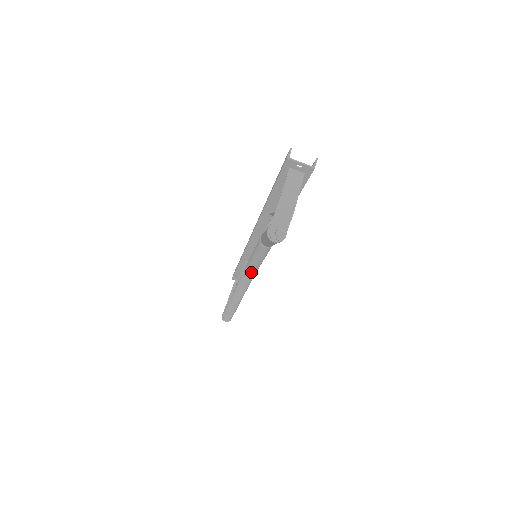
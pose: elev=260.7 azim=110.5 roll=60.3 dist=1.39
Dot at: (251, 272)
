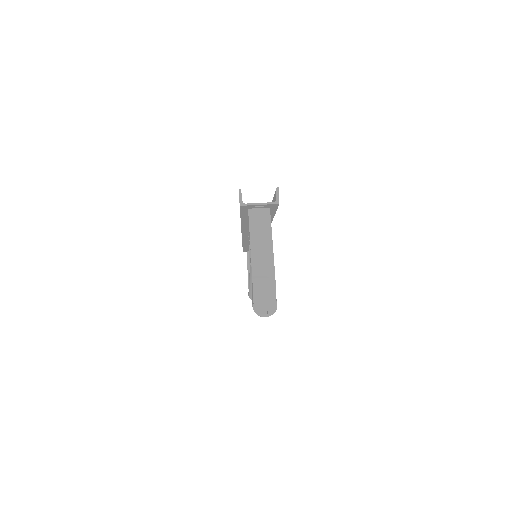
Dot at: occluded
